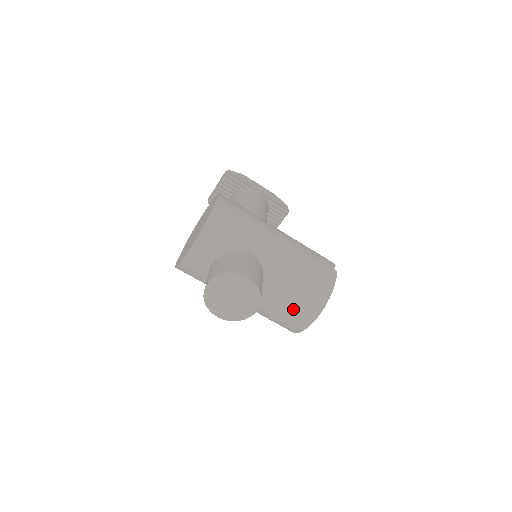
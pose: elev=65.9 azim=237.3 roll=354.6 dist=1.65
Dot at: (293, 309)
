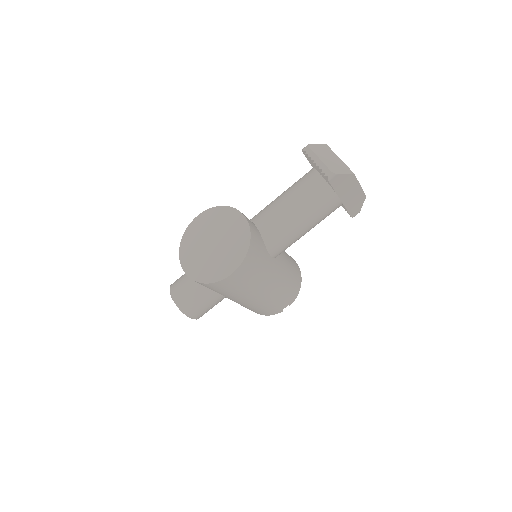
Dot at: occluded
